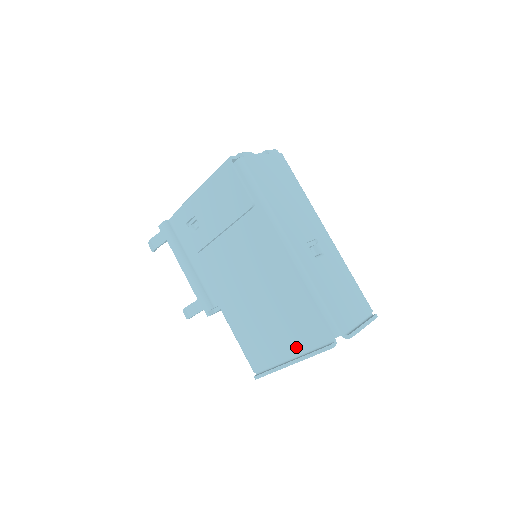
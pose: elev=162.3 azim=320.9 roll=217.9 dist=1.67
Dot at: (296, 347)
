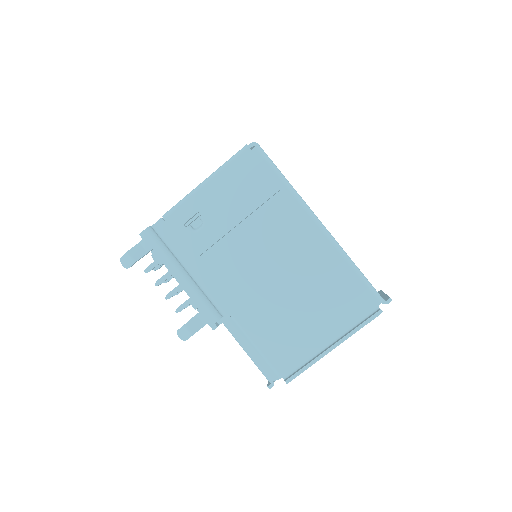
Dot at: (336, 328)
